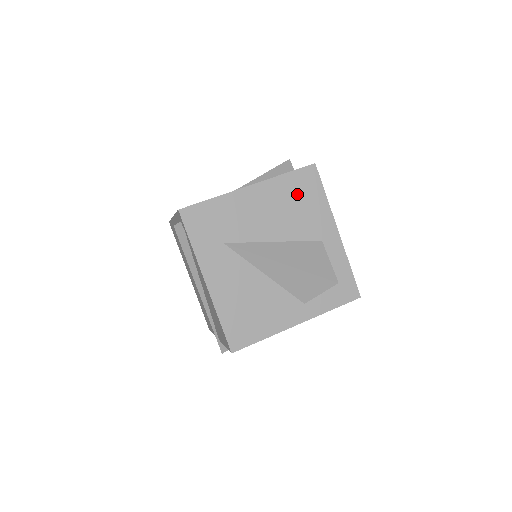
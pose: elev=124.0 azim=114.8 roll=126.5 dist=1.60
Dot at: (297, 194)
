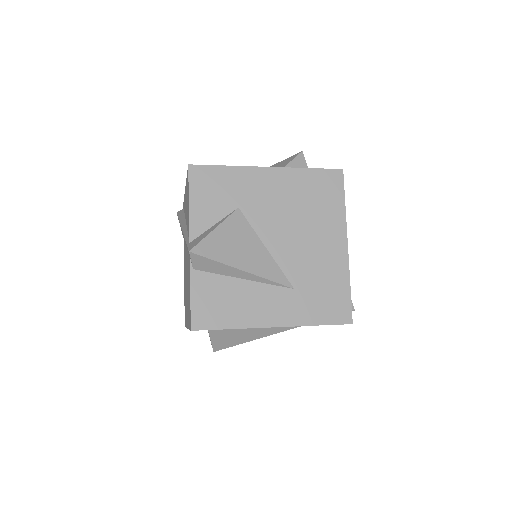
Dot at: occluded
